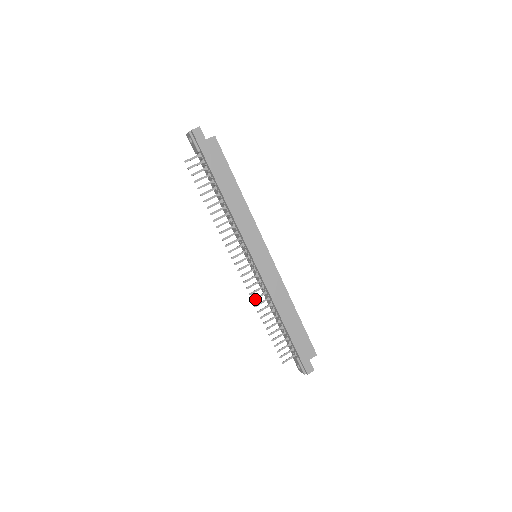
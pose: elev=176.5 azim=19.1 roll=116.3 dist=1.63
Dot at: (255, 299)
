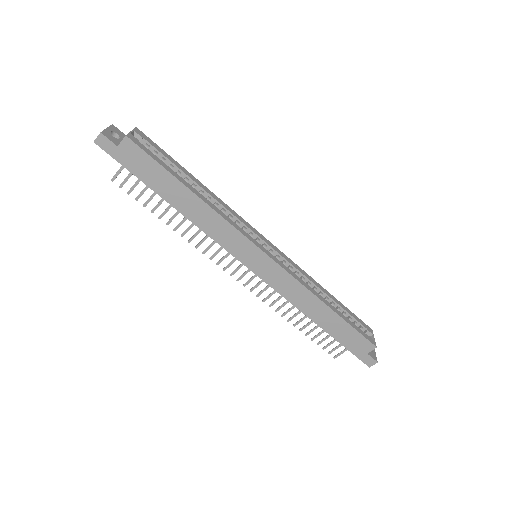
Dot at: (273, 304)
